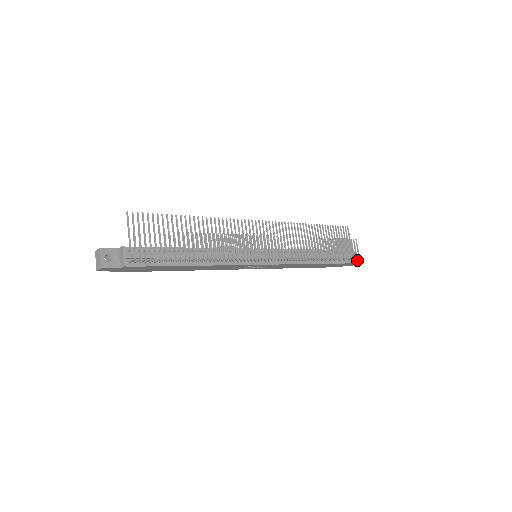
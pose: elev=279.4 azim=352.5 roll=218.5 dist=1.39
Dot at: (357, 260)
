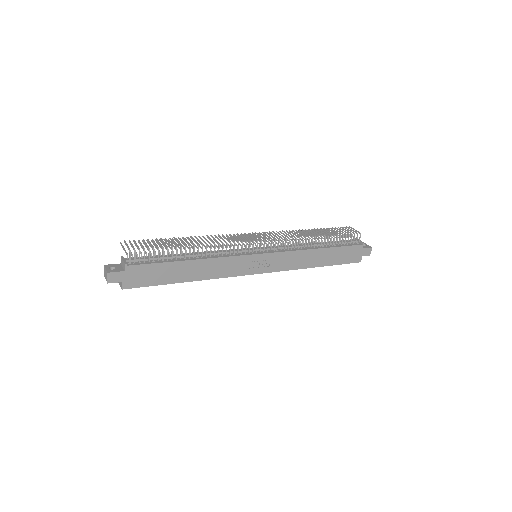
Dot at: (369, 246)
